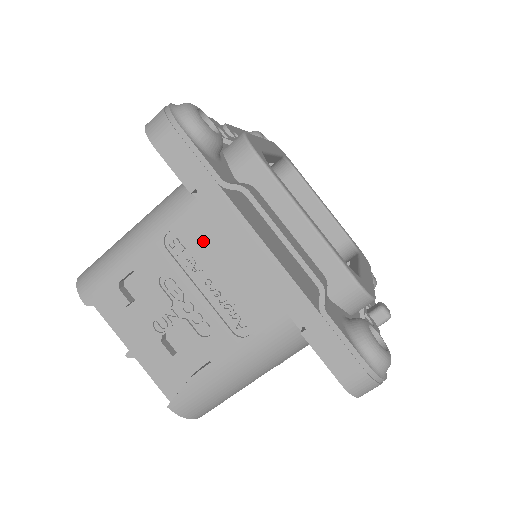
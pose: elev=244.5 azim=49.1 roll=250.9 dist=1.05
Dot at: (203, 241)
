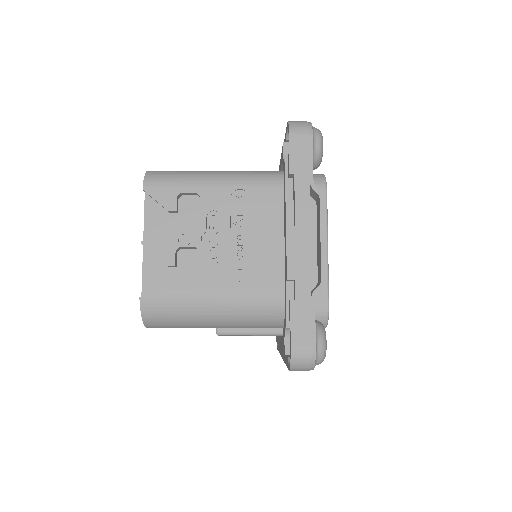
Dot at: (258, 211)
